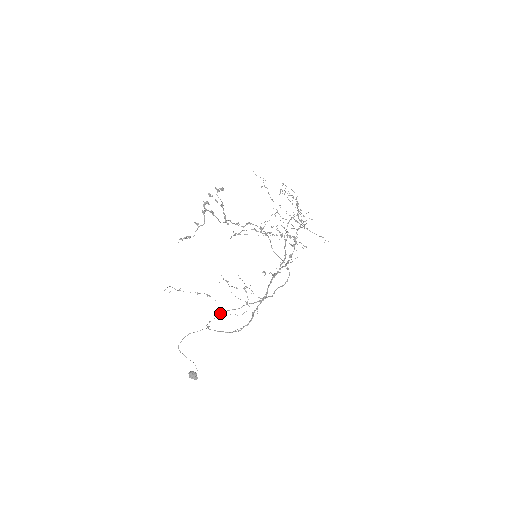
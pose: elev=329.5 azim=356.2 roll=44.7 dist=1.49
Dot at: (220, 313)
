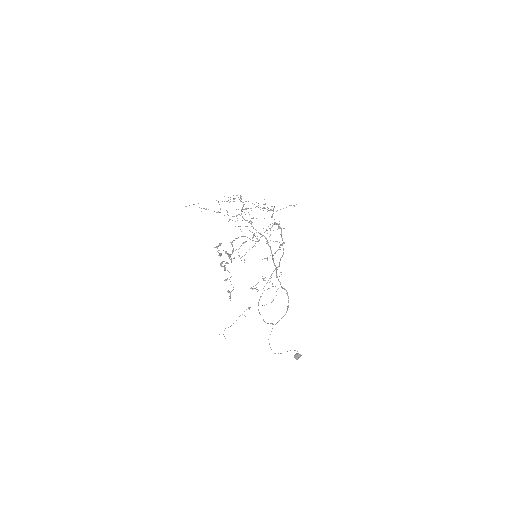
Dot at: occluded
